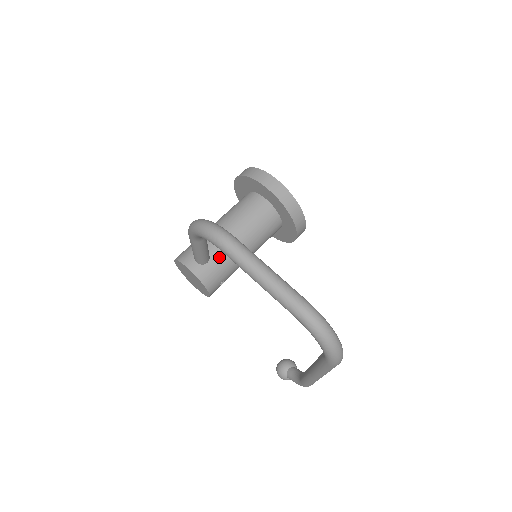
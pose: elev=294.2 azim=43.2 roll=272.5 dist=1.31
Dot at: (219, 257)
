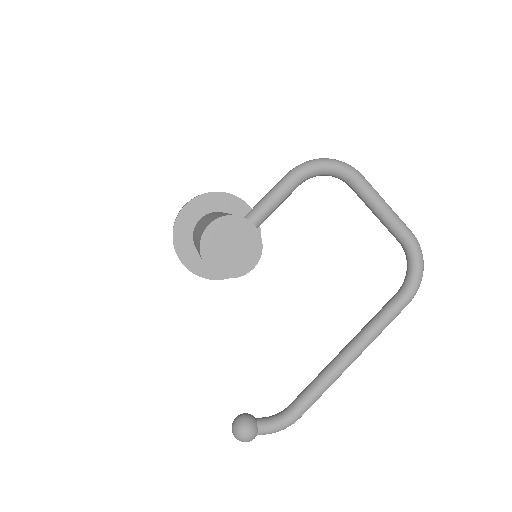
Dot at: occluded
